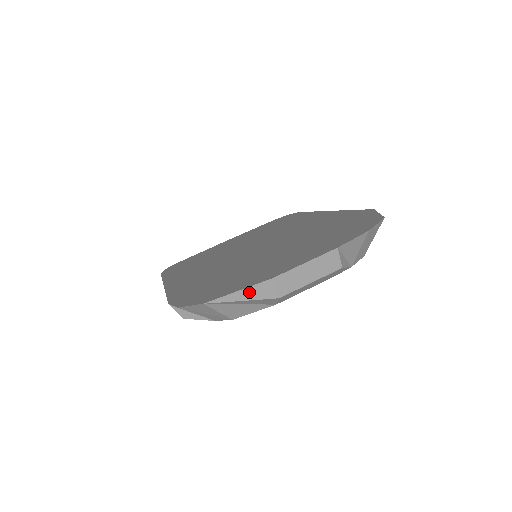
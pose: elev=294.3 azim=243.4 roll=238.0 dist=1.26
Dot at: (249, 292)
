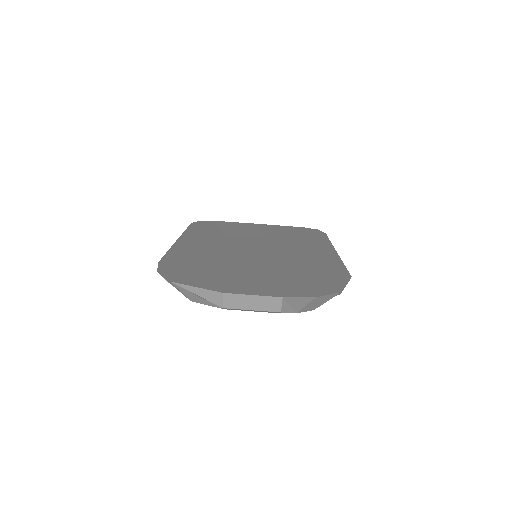
Dot at: (204, 292)
